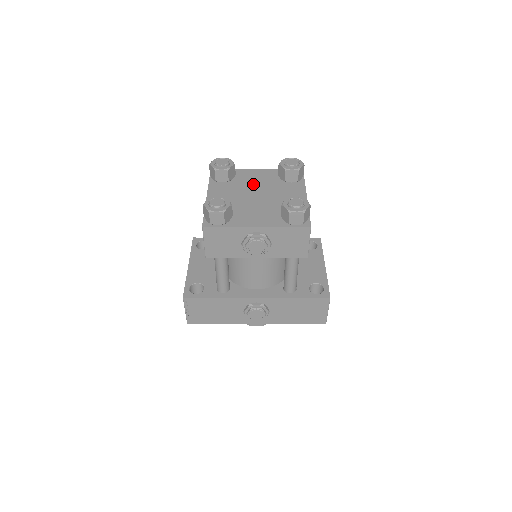
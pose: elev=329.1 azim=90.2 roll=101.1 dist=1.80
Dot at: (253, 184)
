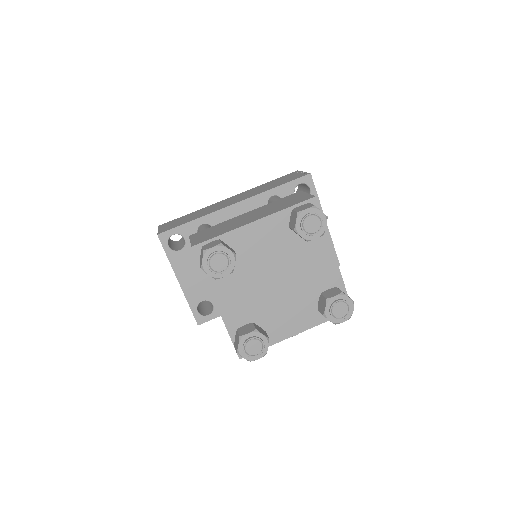
Dot at: (263, 259)
